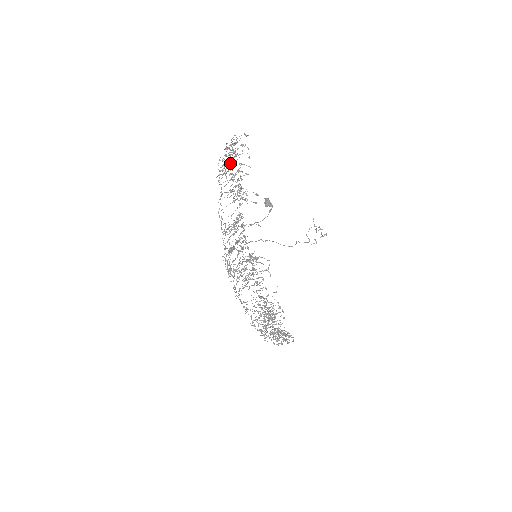
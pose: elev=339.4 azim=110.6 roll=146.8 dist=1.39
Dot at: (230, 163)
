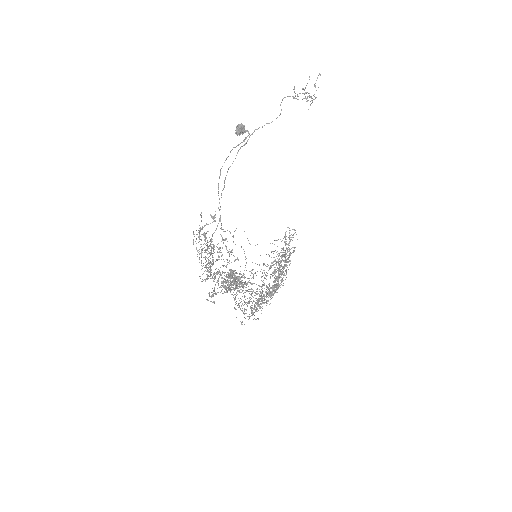
Dot at: occluded
